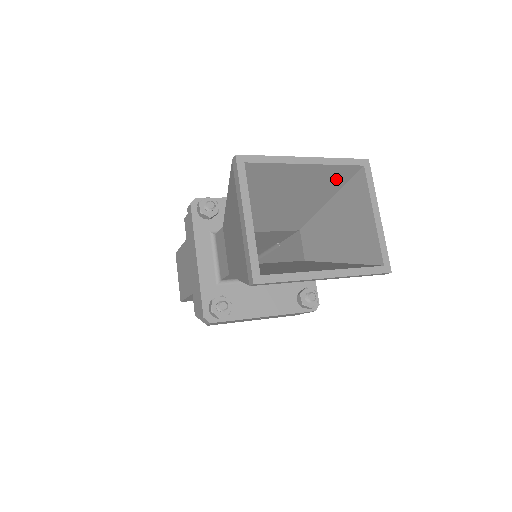
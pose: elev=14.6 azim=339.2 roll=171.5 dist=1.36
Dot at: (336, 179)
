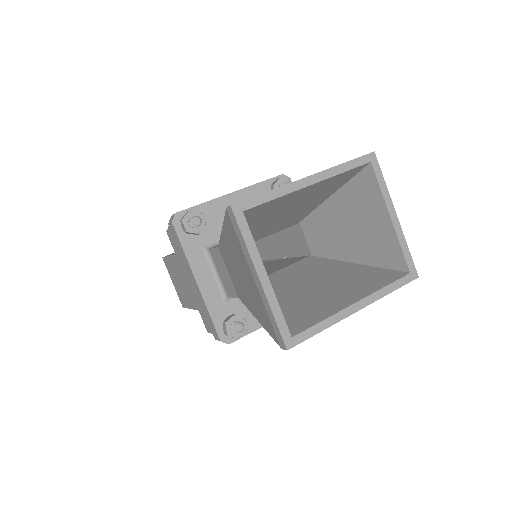
Dot at: (340, 181)
